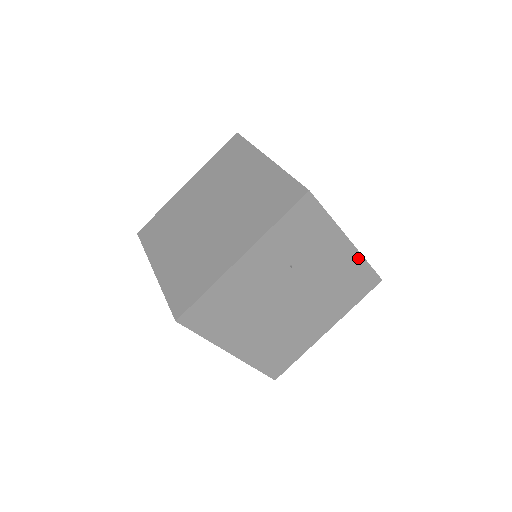
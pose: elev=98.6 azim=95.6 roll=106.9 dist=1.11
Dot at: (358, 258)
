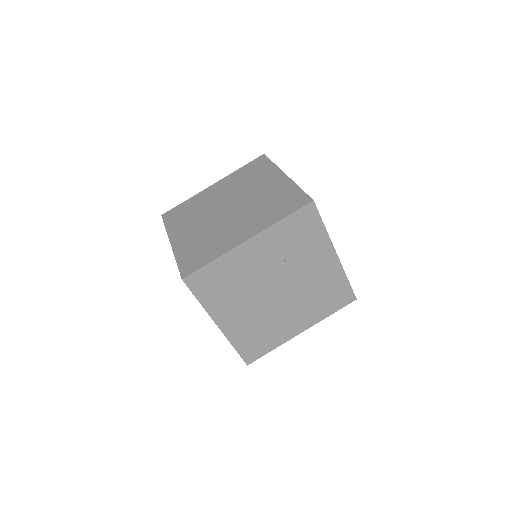
Dot at: (340, 272)
